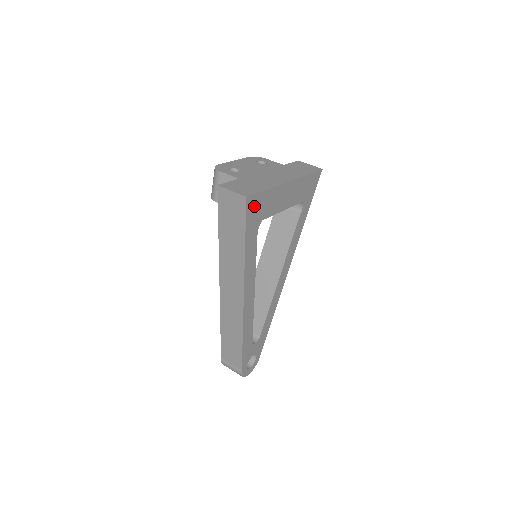
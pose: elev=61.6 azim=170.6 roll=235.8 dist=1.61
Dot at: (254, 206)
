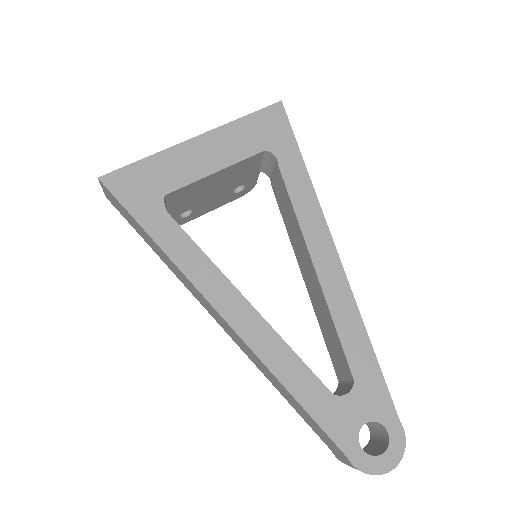
Dot at: (128, 184)
